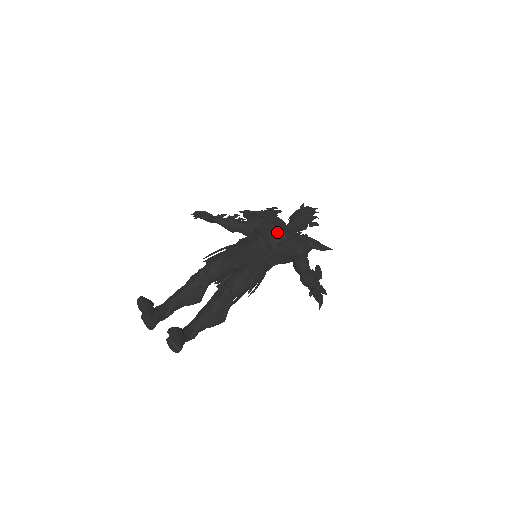
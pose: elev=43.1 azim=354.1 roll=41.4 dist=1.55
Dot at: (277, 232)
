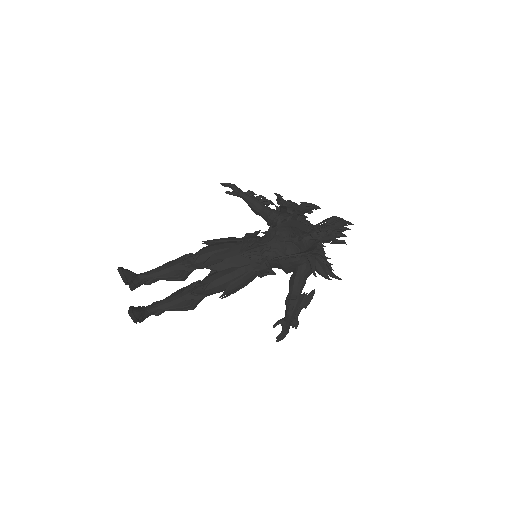
Dot at: (281, 245)
